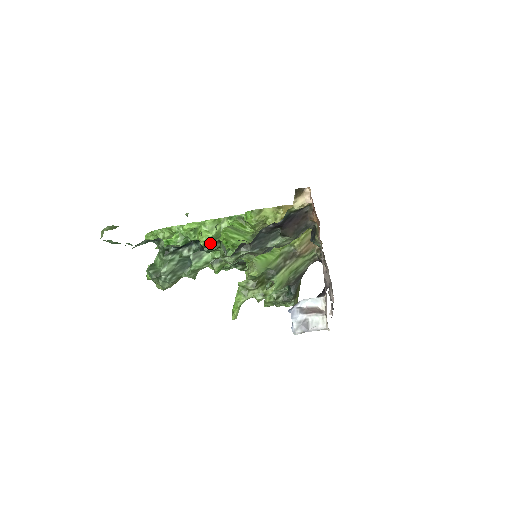
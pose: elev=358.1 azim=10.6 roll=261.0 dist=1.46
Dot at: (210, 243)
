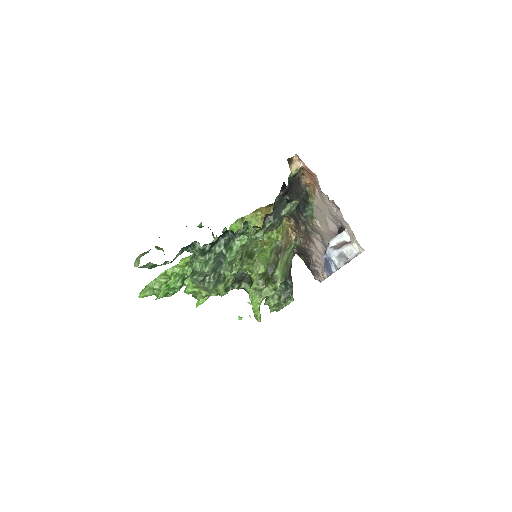
Dot at: occluded
